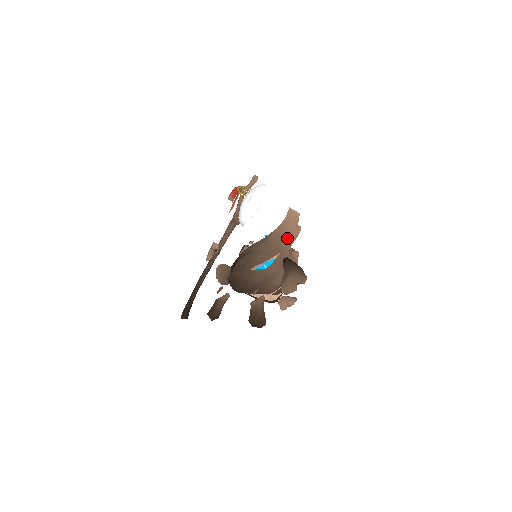
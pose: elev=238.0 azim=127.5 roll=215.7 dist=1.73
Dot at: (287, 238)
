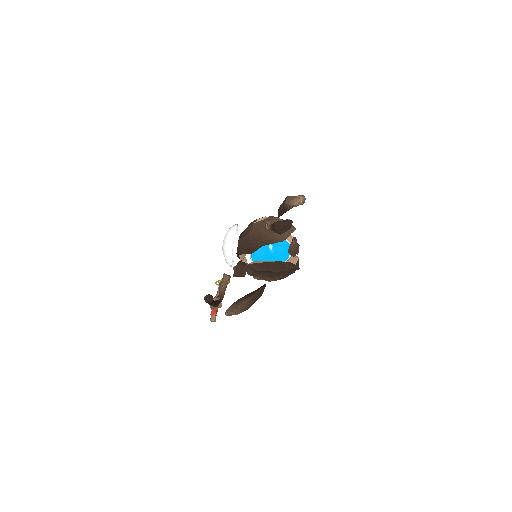
Dot at: occluded
